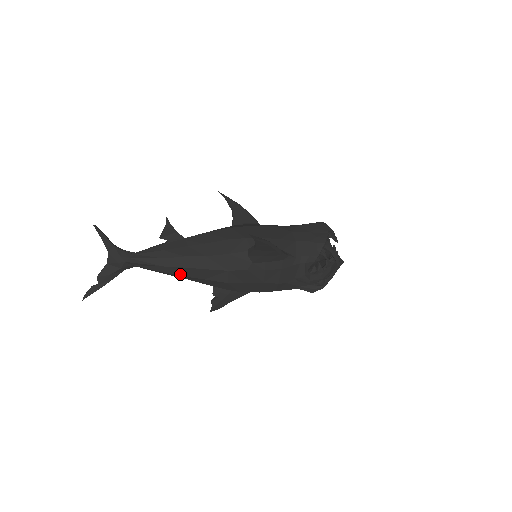
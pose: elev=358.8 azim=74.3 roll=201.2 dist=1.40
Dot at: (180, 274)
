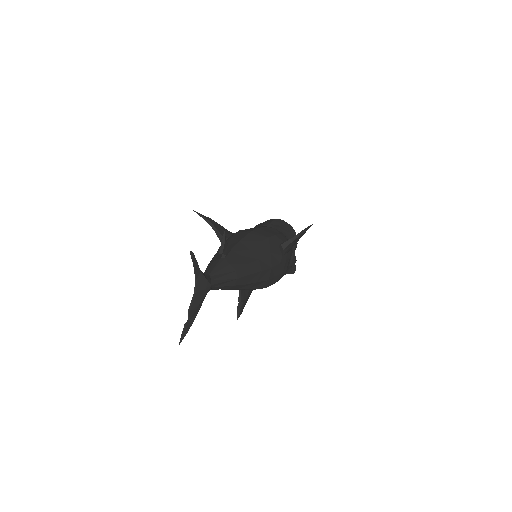
Dot at: (244, 283)
